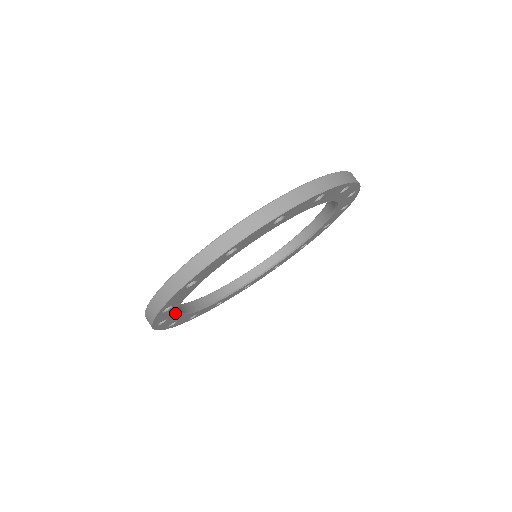
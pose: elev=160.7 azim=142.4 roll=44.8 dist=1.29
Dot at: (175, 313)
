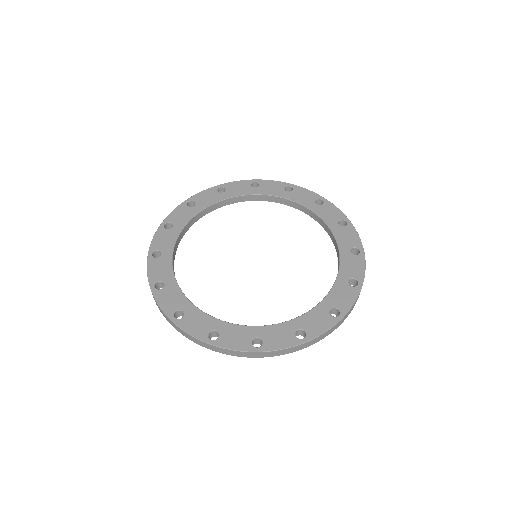
Dot at: occluded
